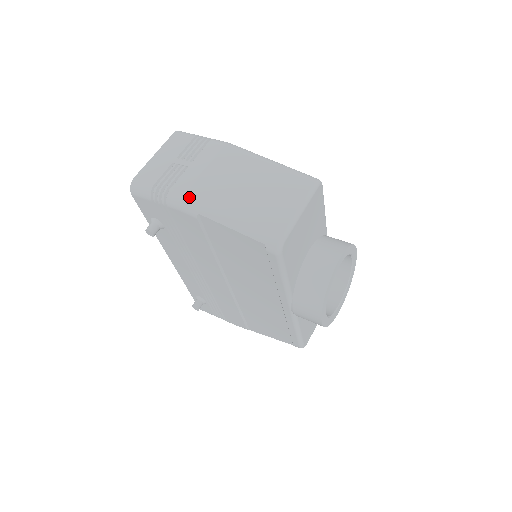
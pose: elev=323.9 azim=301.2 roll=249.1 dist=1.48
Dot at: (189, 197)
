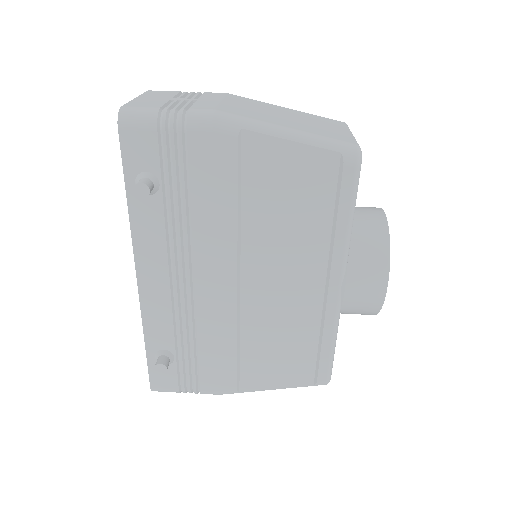
Dot at: (223, 112)
